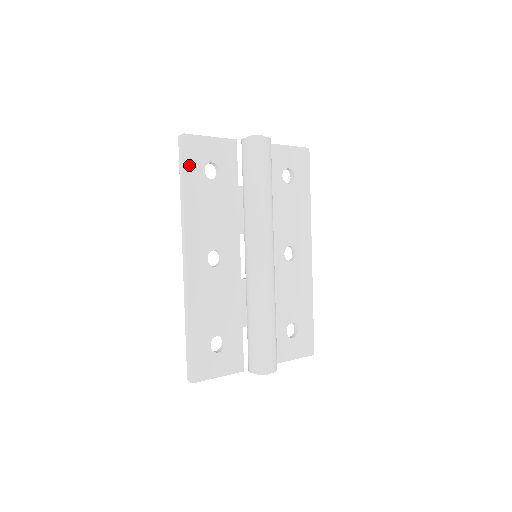
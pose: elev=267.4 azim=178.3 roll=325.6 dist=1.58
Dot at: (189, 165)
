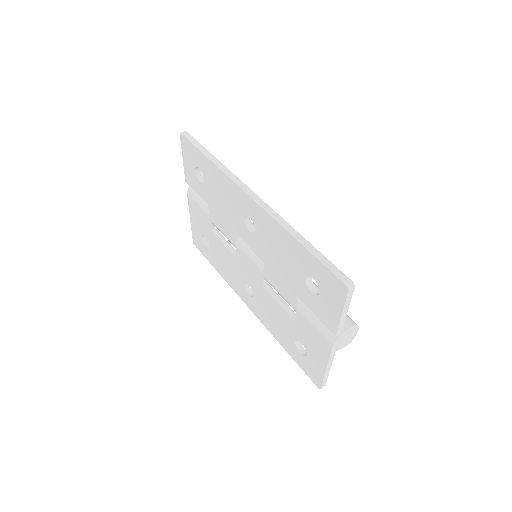
Dot at: occluded
